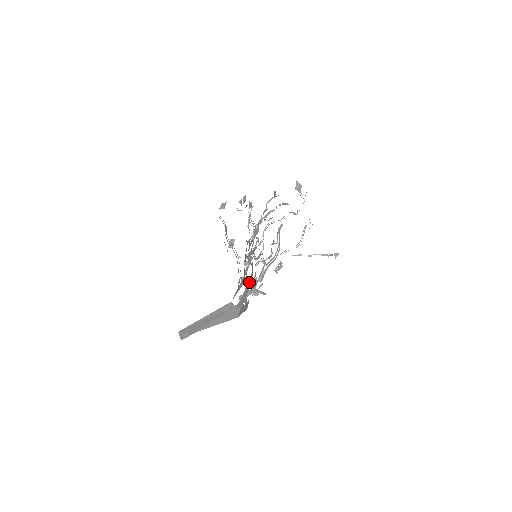
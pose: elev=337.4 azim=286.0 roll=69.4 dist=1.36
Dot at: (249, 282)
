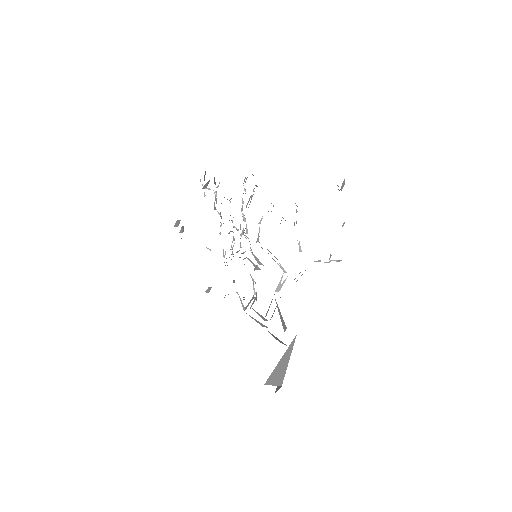
Dot at: occluded
